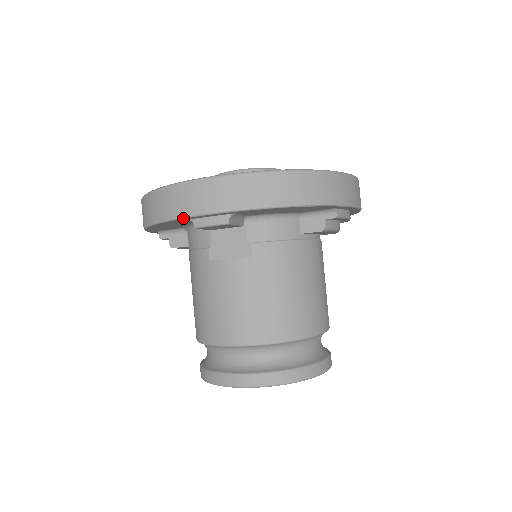
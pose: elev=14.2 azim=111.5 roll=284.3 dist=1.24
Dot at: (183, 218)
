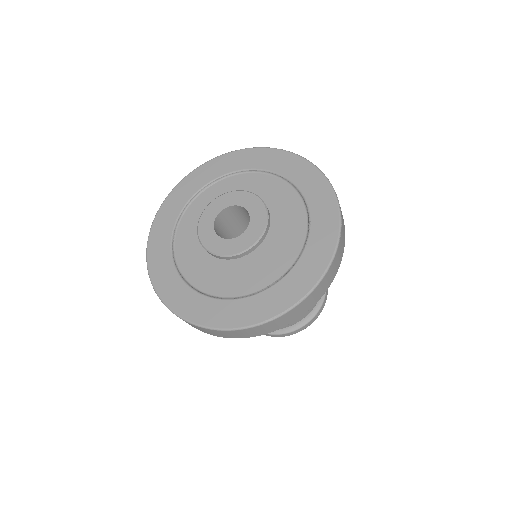
Dot at: occluded
